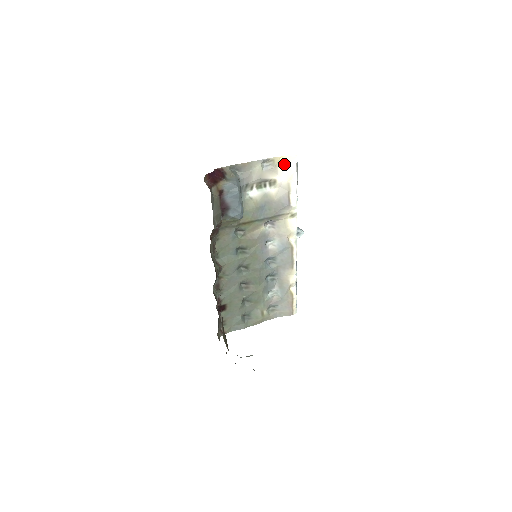
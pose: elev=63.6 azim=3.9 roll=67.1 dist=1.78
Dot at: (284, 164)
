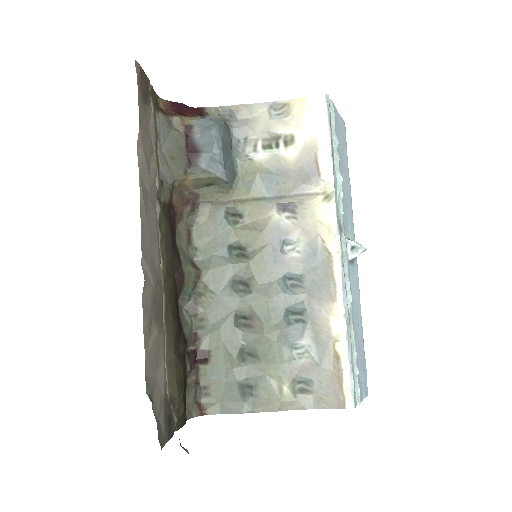
Dot at: (305, 109)
